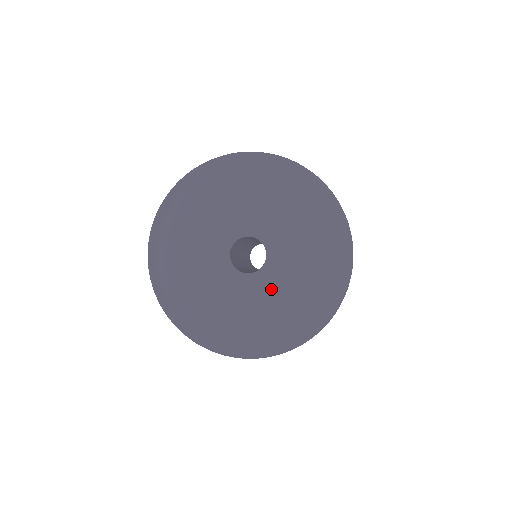
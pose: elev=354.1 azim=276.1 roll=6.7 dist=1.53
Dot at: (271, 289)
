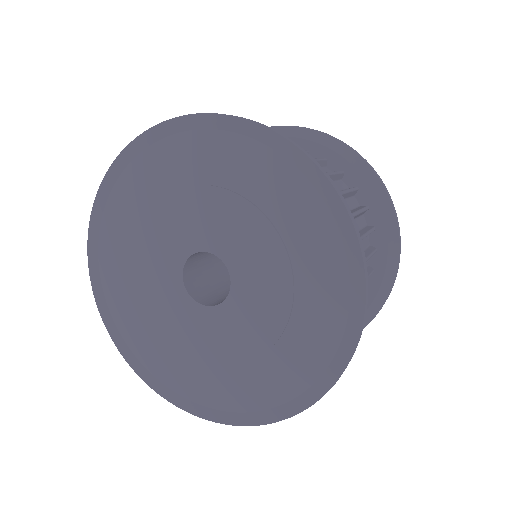
Dot at: (235, 335)
